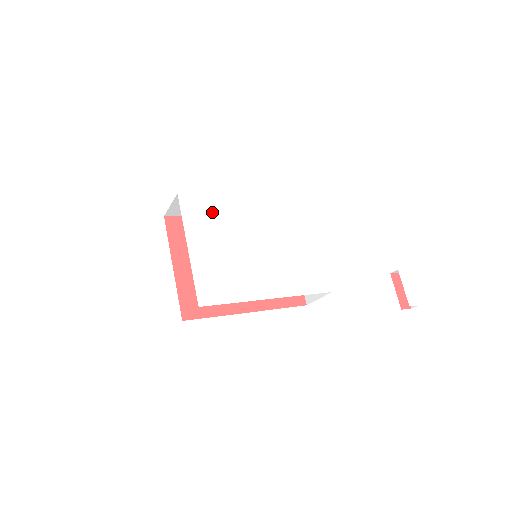
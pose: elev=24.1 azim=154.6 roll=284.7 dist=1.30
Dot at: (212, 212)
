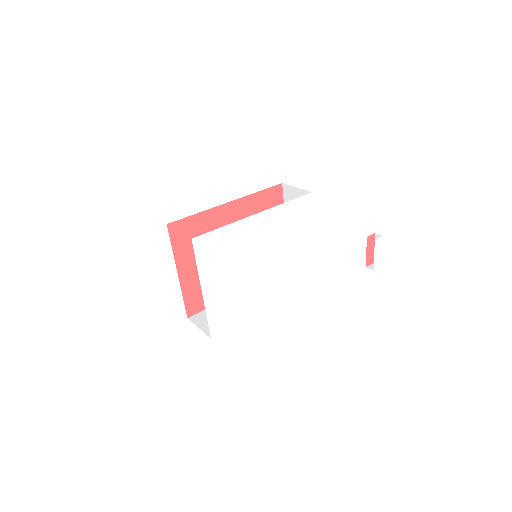
Dot at: (224, 246)
